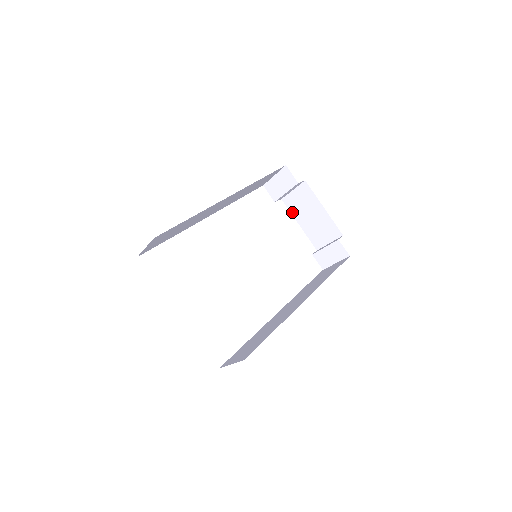
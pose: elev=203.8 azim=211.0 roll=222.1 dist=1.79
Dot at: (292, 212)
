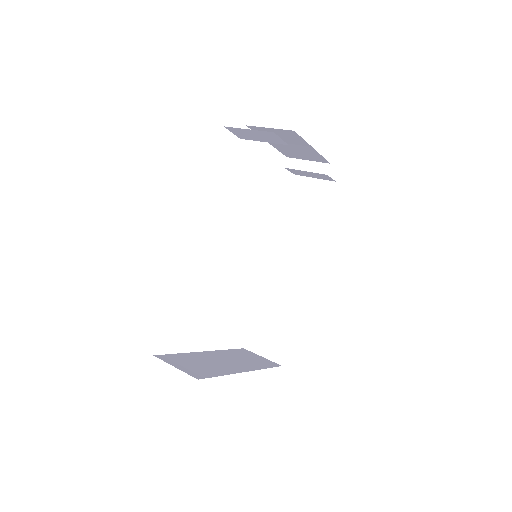
Dot at: occluded
